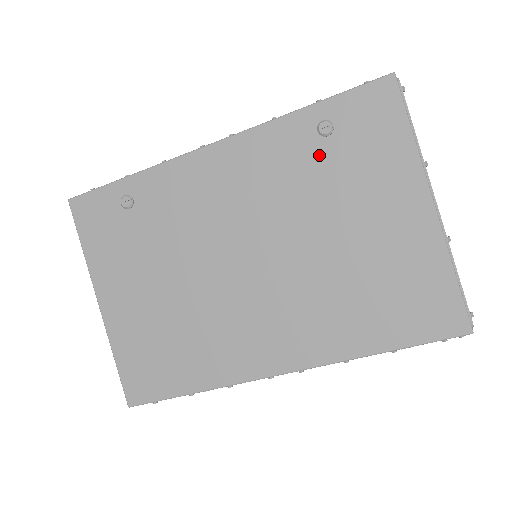
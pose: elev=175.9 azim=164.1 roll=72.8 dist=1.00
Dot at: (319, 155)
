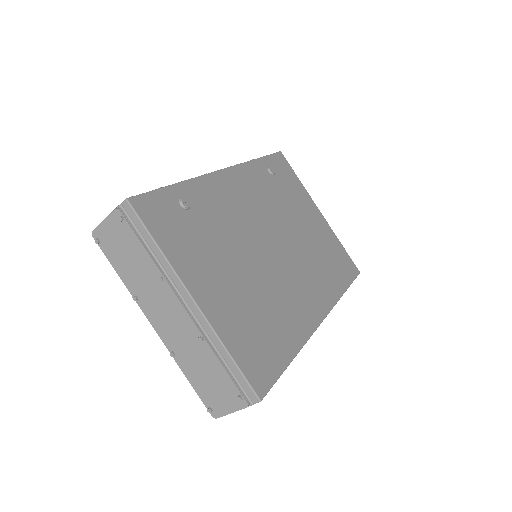
Dot at: (275, 184)
